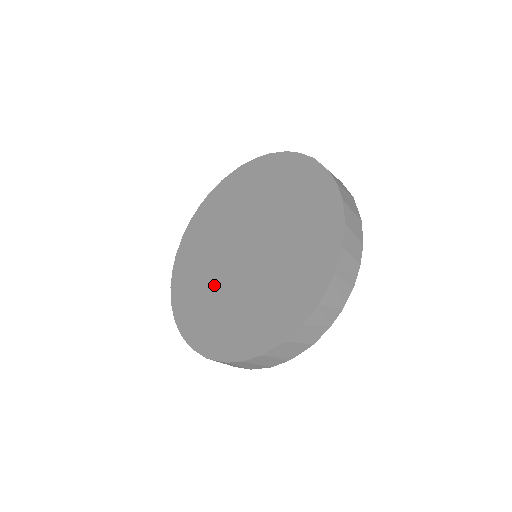
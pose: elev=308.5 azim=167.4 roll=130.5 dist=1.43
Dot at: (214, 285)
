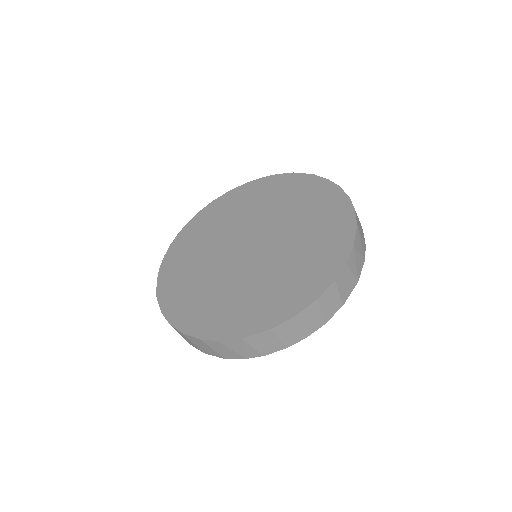
Dot at: (210, 250)
